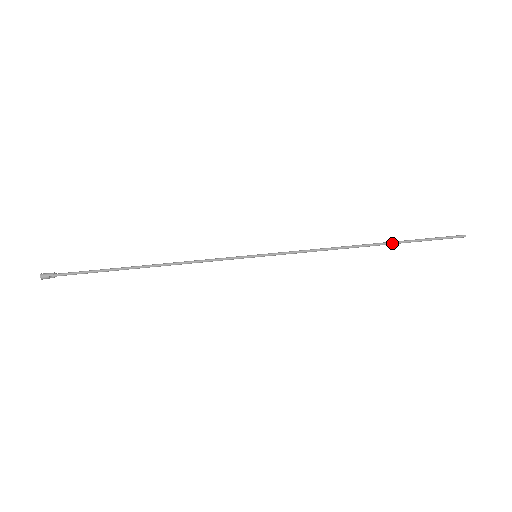
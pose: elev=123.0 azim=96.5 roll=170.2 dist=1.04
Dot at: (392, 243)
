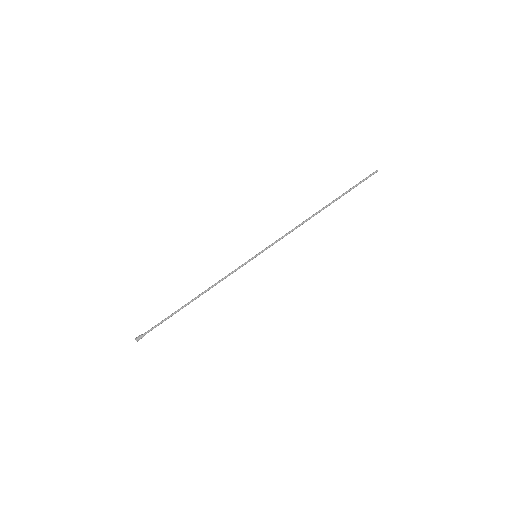
Dot at: occluded
